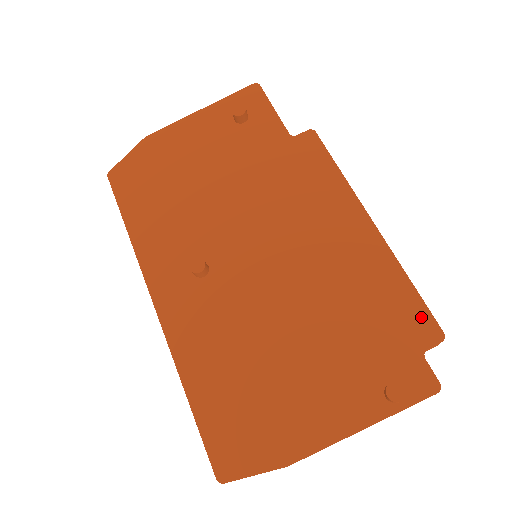
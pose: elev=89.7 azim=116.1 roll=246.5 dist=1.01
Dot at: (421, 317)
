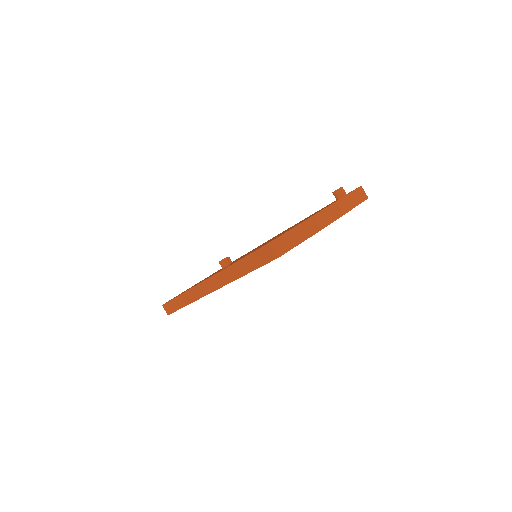
Dot at: occluded
